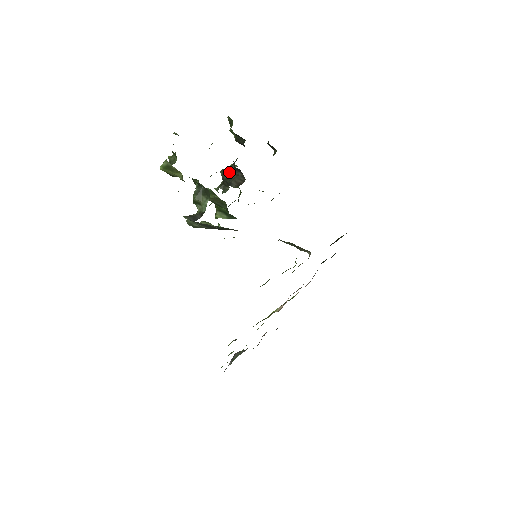
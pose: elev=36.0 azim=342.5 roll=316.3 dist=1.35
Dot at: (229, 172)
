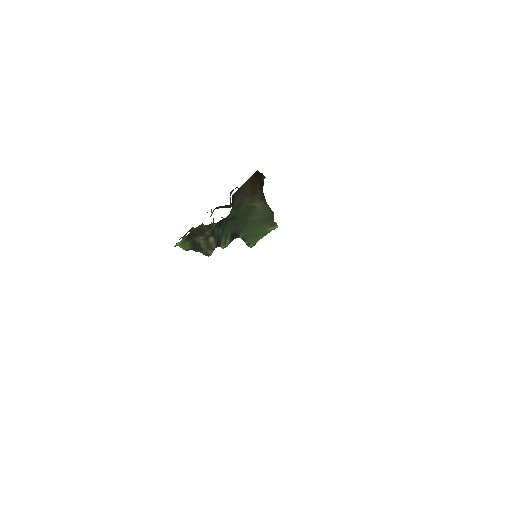
Dot at: occluded
